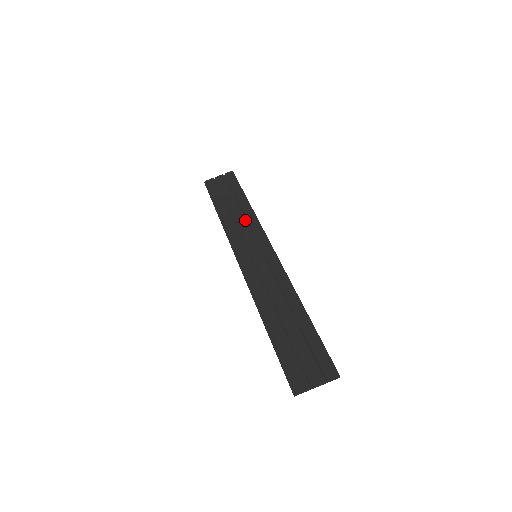
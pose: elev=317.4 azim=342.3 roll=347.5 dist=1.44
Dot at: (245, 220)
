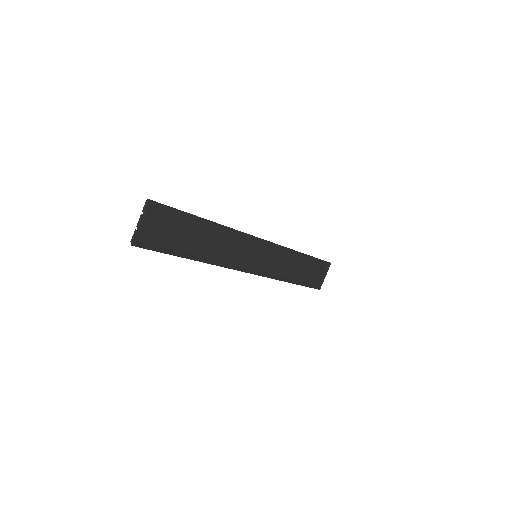
Dot at: (286, 259)
